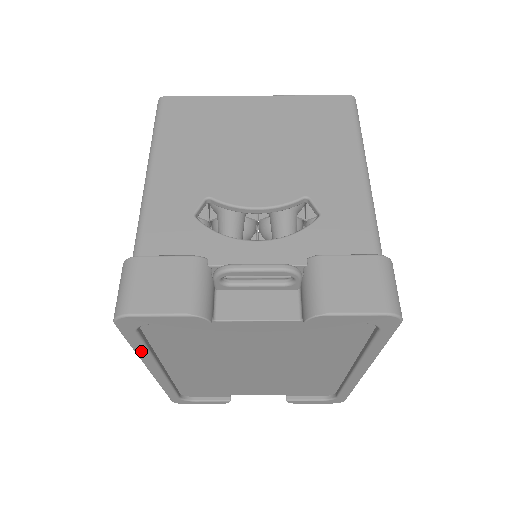
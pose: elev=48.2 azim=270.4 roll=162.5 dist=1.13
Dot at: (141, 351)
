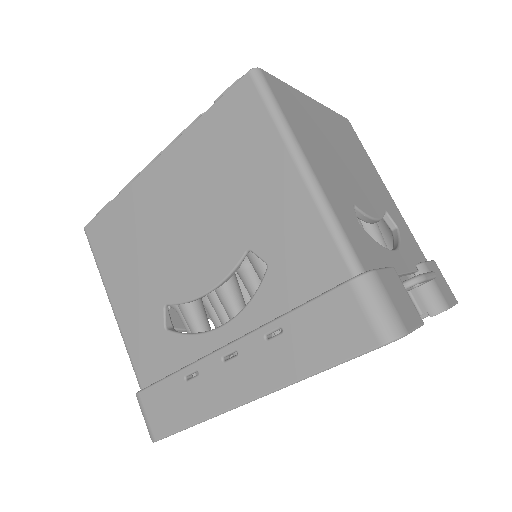
Dot at: occluded
